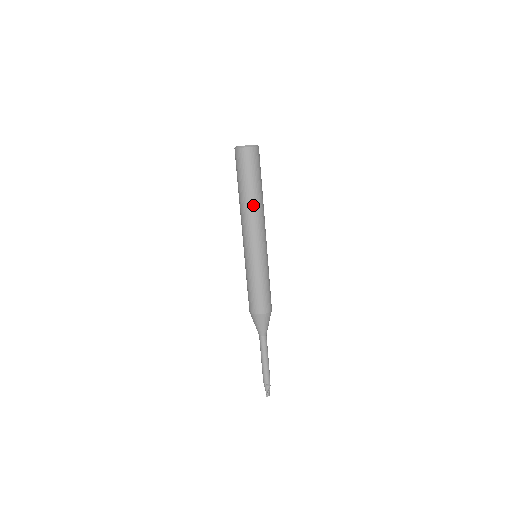
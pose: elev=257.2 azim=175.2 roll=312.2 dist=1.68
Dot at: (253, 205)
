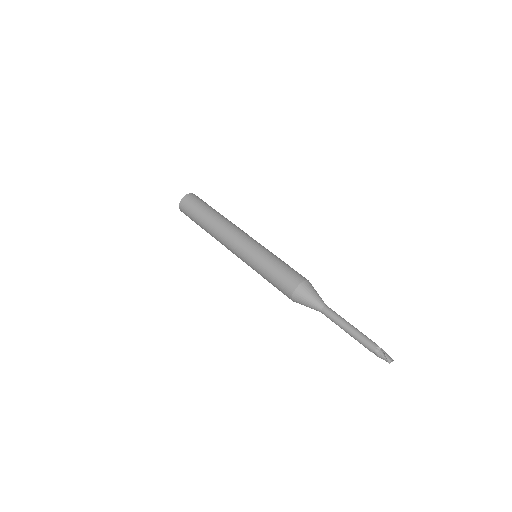
Dot at: (217, 222)
